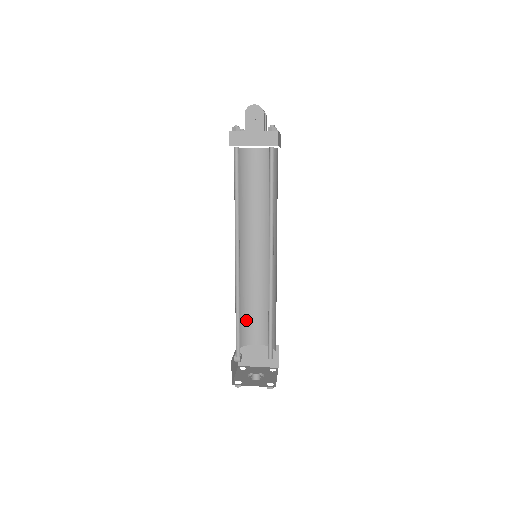
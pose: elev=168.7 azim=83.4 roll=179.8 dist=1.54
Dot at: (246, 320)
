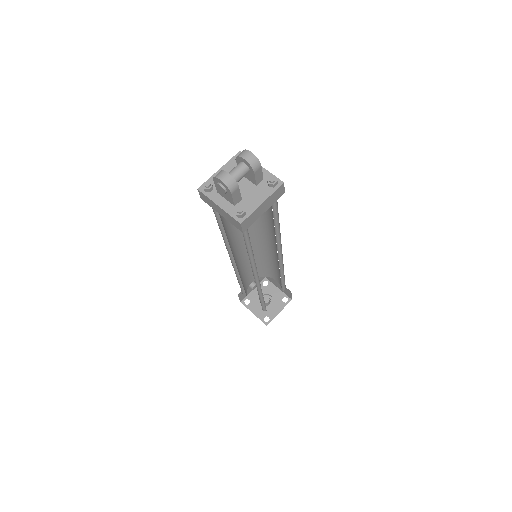
Dot at: (264, 267)
